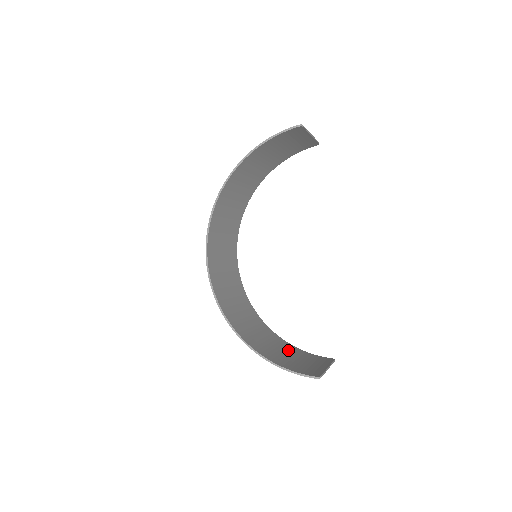
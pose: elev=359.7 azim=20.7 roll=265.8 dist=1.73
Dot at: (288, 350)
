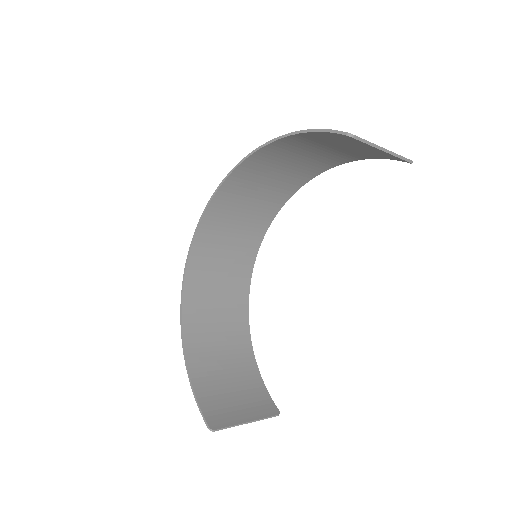
Dot at: (239, 369)
